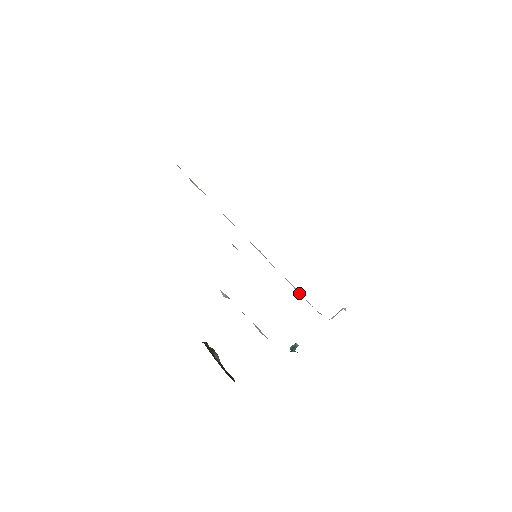
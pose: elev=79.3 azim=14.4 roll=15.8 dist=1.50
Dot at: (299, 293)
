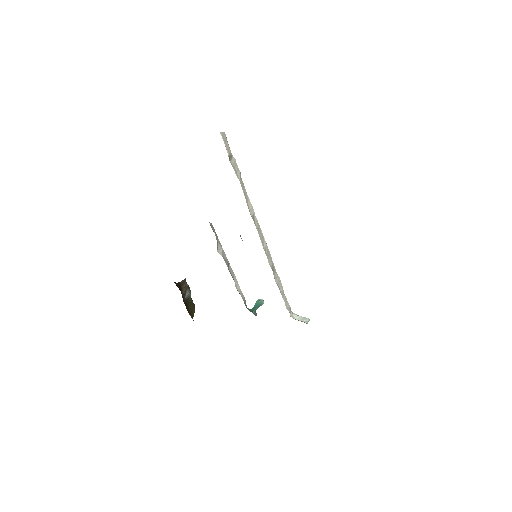
Dot at: (281, 289)
